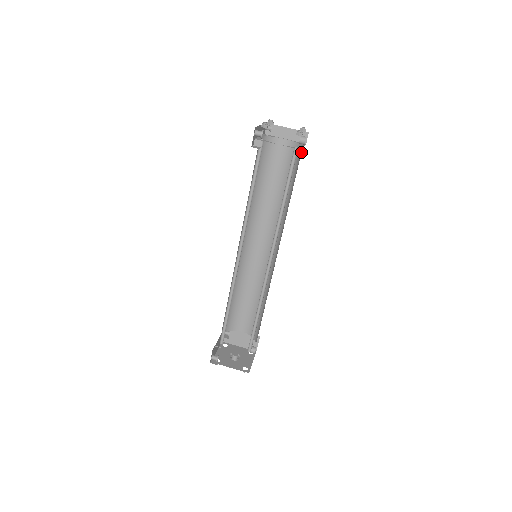
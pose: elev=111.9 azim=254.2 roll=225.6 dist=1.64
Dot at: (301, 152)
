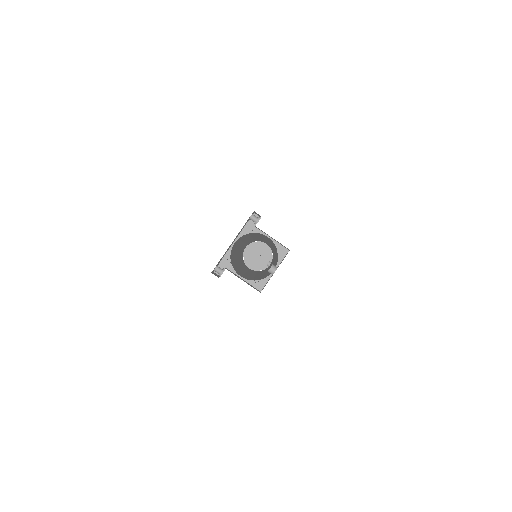
Dot at: occluded
